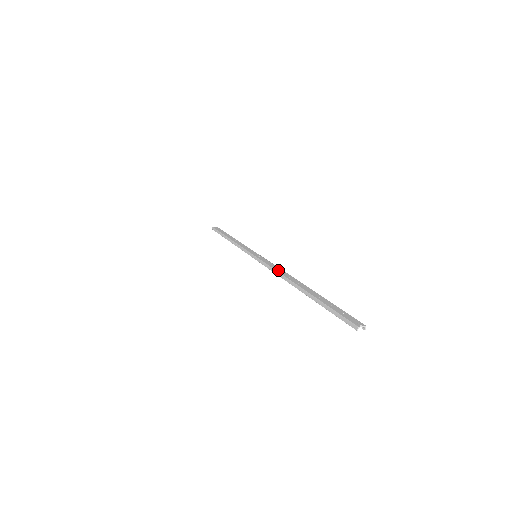
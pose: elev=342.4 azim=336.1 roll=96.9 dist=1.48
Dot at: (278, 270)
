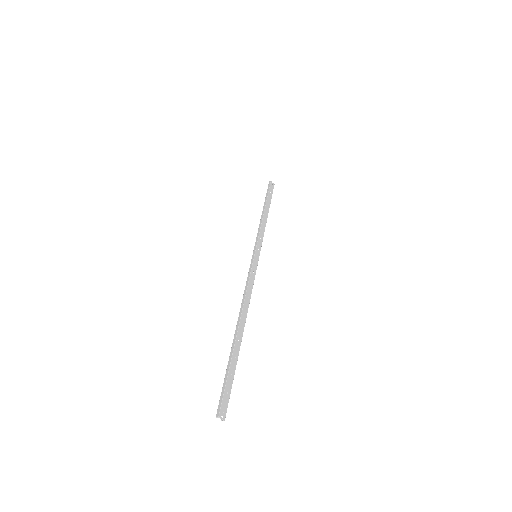
Dot at: (248, 293)
